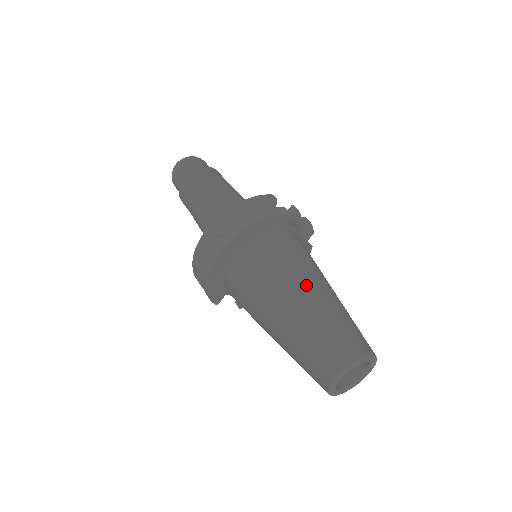
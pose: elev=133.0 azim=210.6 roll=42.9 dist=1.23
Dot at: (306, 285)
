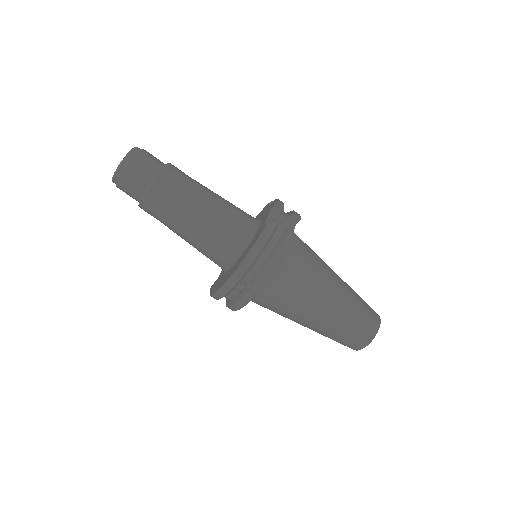
Dot at: (327, 296)
